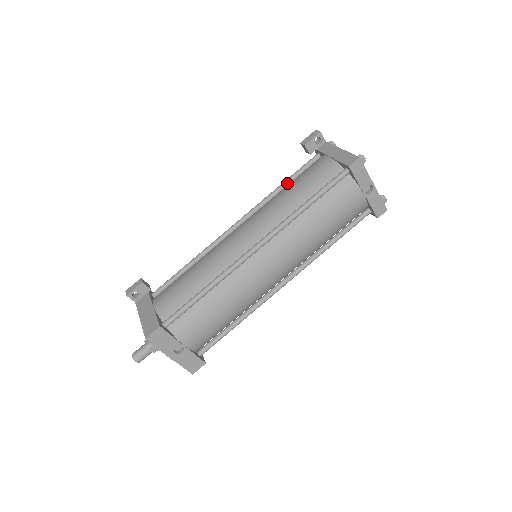
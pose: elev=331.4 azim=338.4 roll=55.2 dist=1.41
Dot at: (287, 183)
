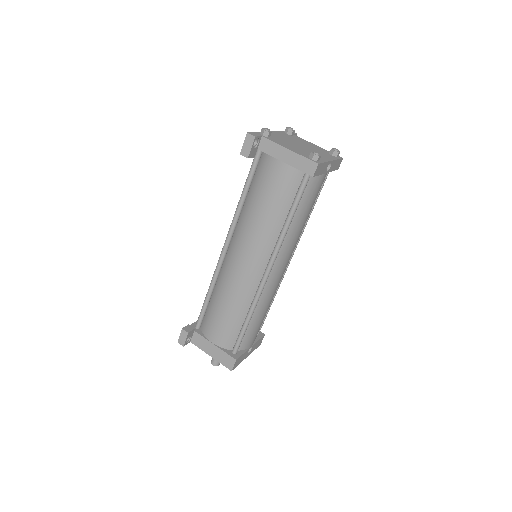
Dot at: (247, 191)
